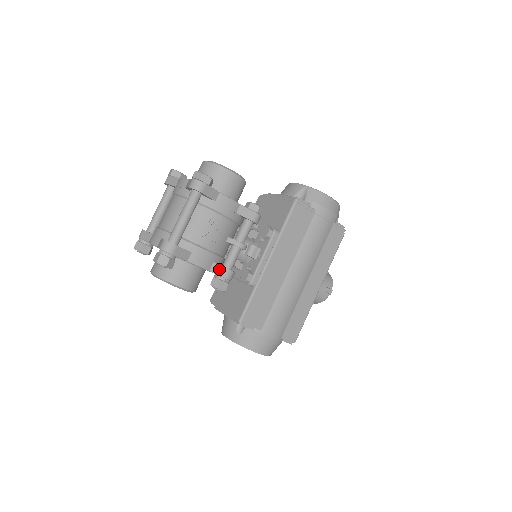
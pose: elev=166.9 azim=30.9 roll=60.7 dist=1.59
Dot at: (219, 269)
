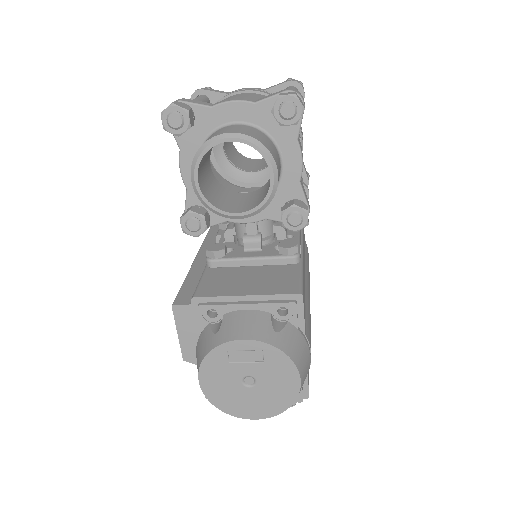
Dot at: (304, 191)
